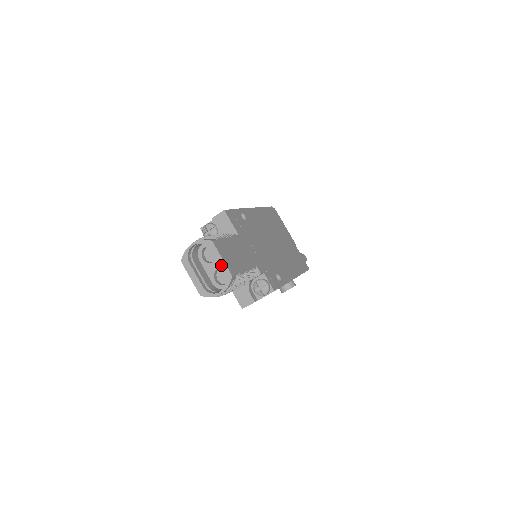
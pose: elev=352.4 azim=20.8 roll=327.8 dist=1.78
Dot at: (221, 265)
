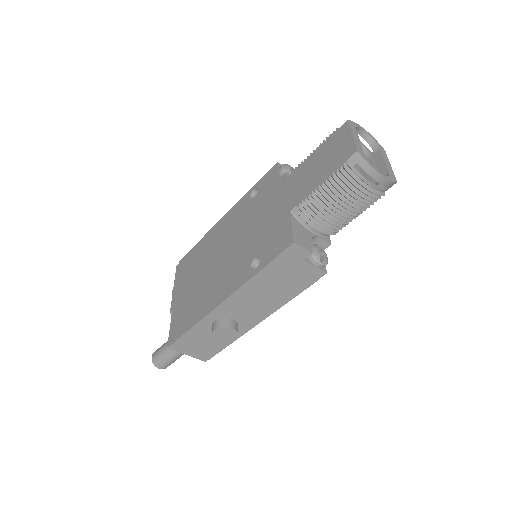
Dot at: (389, 166)
